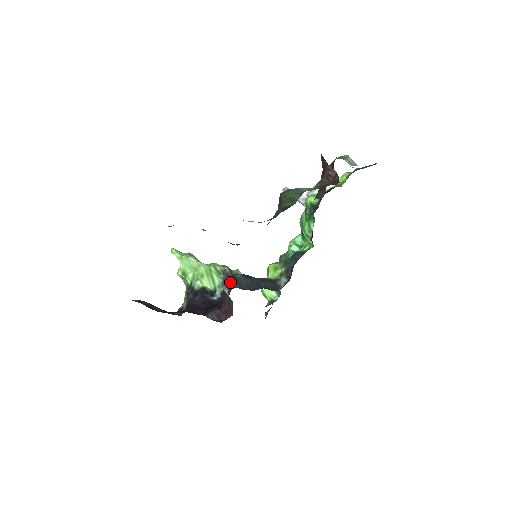
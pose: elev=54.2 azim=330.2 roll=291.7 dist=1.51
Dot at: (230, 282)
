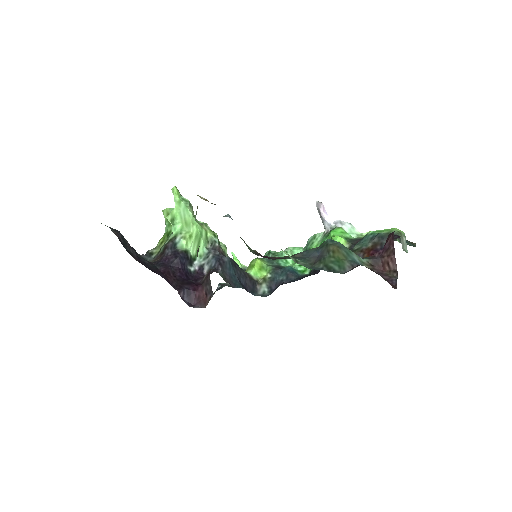
Dot at: (215, 262)
